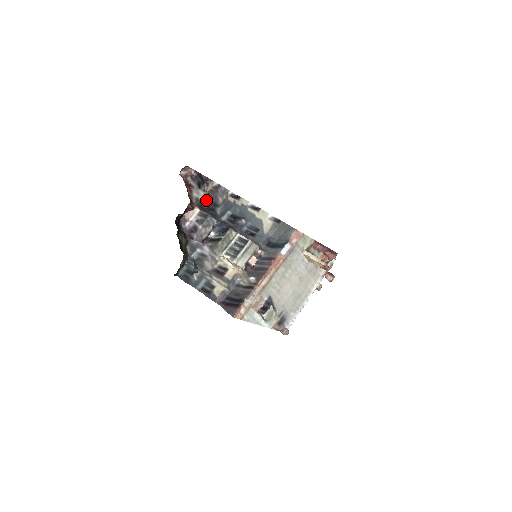
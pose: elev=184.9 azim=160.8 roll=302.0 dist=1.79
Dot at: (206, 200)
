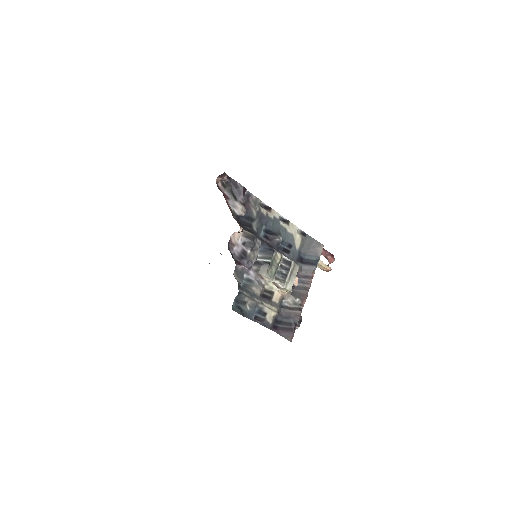
Dot at: (243, 214)
